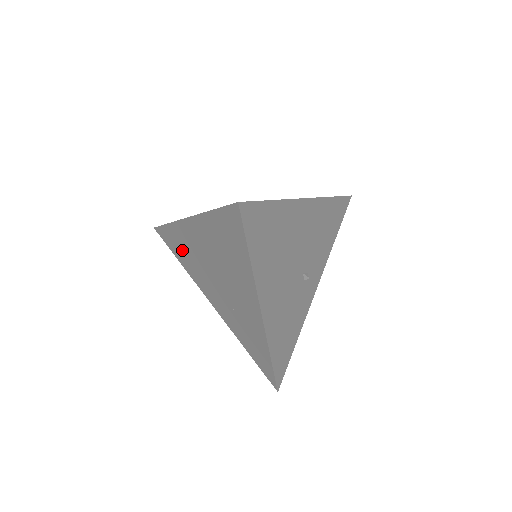
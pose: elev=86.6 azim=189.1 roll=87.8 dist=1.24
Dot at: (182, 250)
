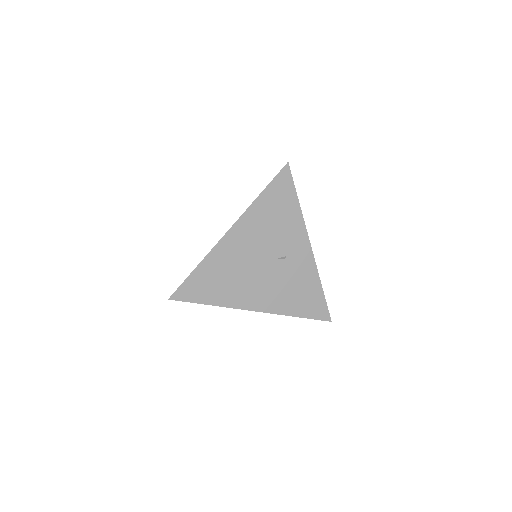
Dot at: occluded
